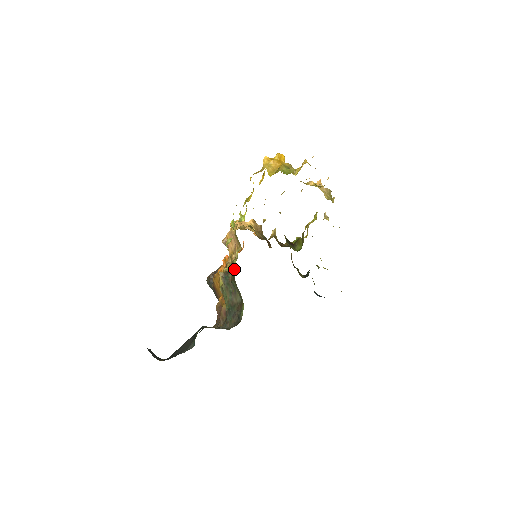
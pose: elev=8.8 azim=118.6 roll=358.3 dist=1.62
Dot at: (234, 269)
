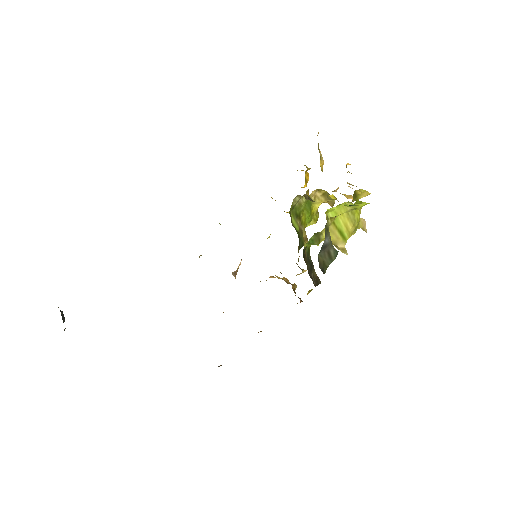
Dot at: occluded
